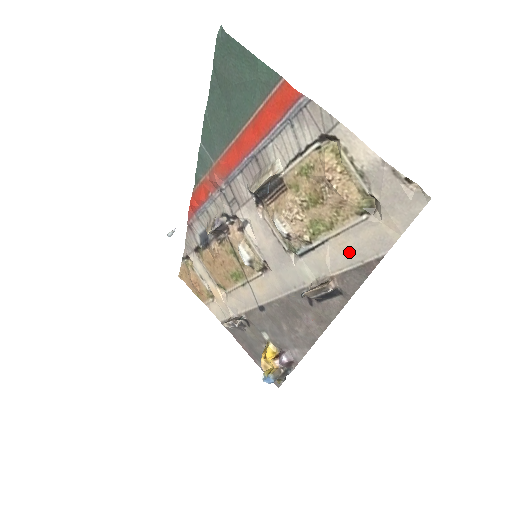
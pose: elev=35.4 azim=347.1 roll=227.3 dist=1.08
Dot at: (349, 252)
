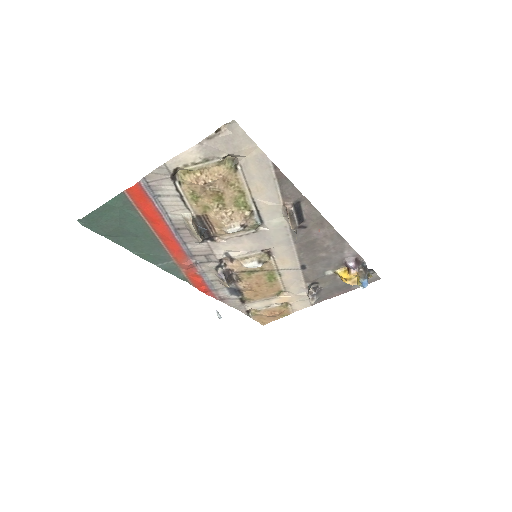
Dot at: (265, 186)
